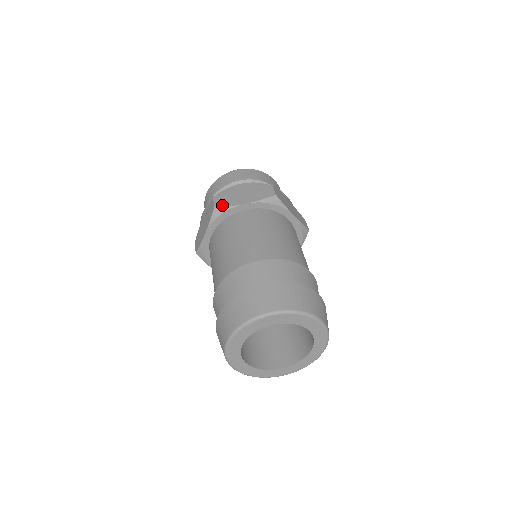
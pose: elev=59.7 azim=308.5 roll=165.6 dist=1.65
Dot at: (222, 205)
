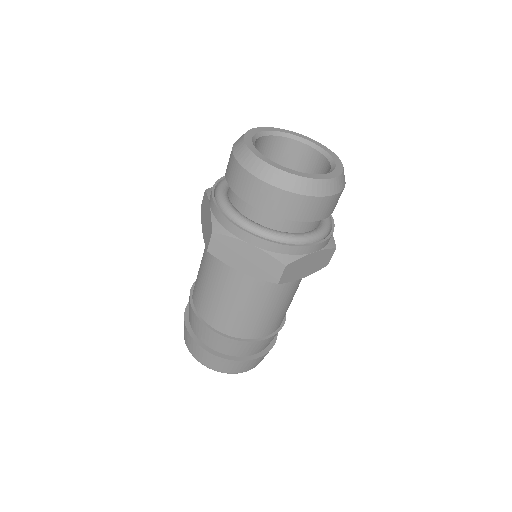
Dot at: (286, 281)
